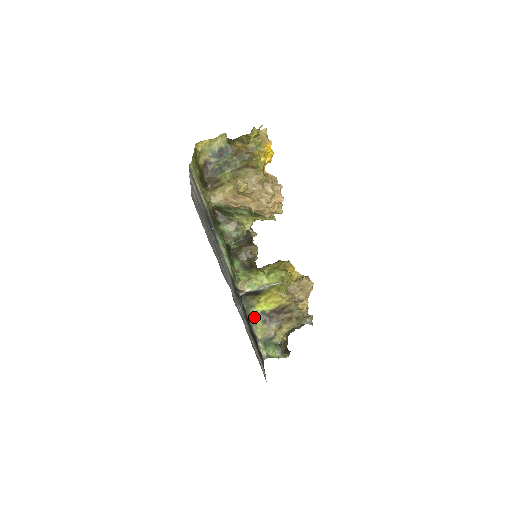
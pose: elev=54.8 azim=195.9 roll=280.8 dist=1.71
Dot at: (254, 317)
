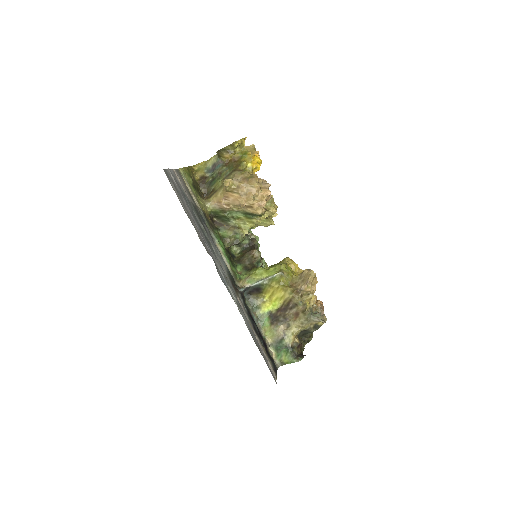
Dot at: (261, 319)
